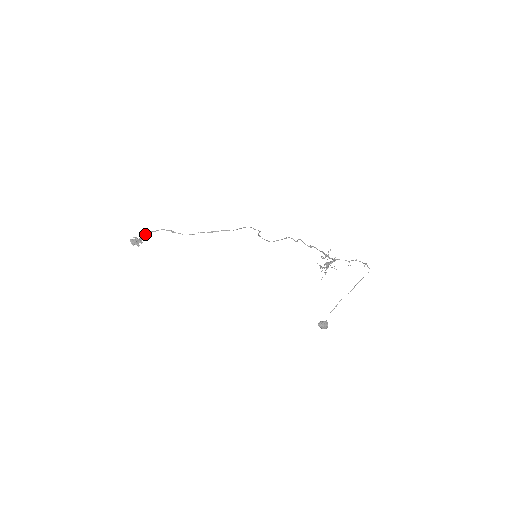
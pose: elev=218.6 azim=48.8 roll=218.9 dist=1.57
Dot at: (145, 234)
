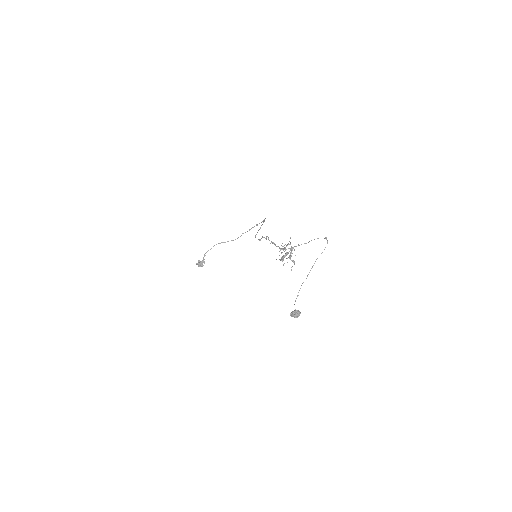
Dot at: (204, 255)
